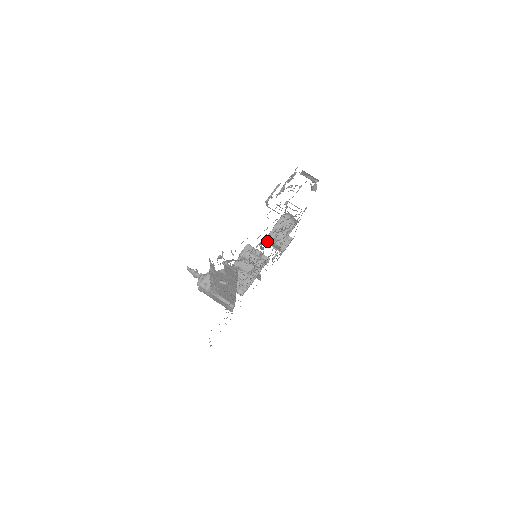
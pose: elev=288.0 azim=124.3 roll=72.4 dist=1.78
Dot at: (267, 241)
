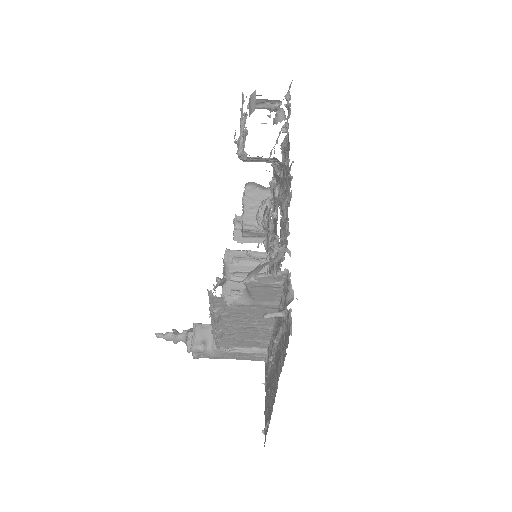
Dot at: (244, 234)
